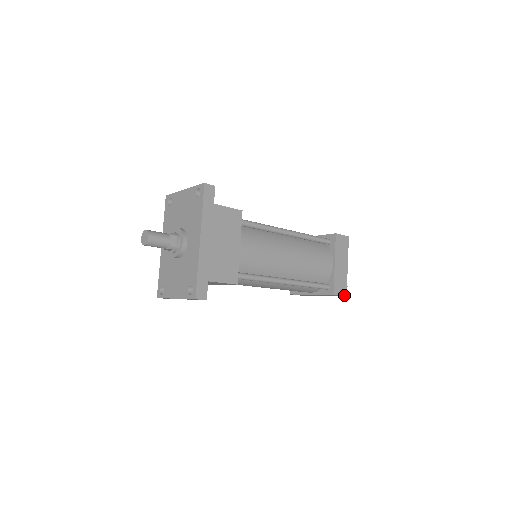
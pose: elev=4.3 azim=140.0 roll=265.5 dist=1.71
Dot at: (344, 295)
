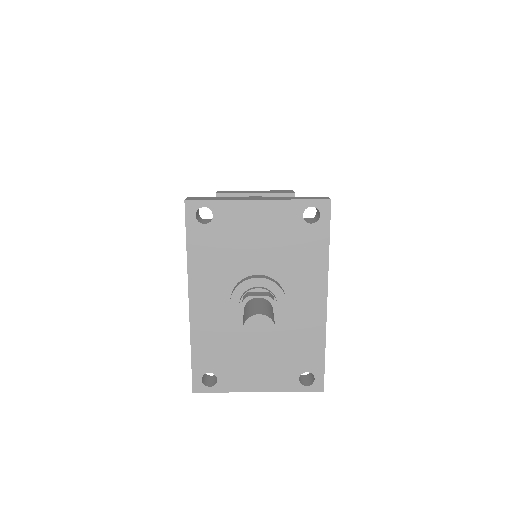
Dot at: occluded
